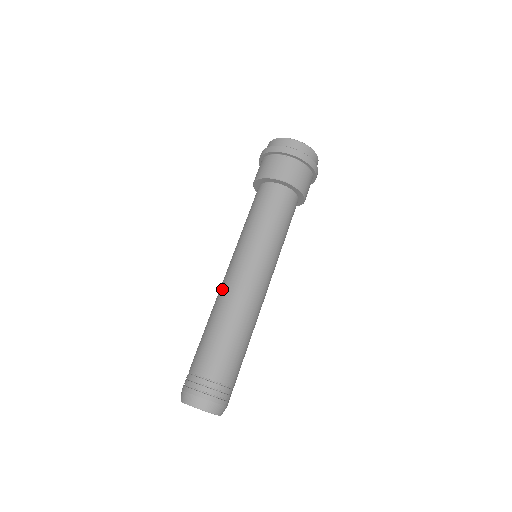
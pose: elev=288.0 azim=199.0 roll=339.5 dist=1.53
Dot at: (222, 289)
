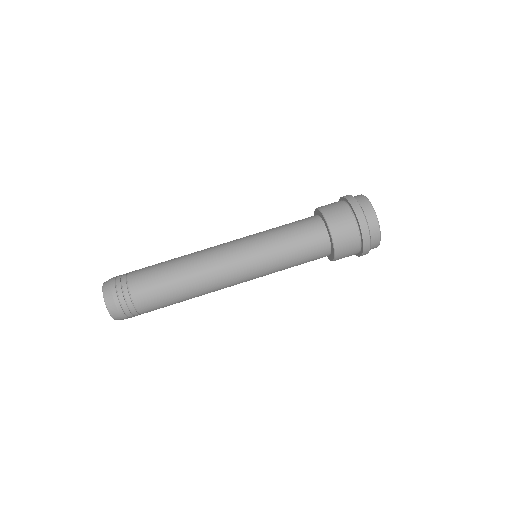
Dot at: occluded
